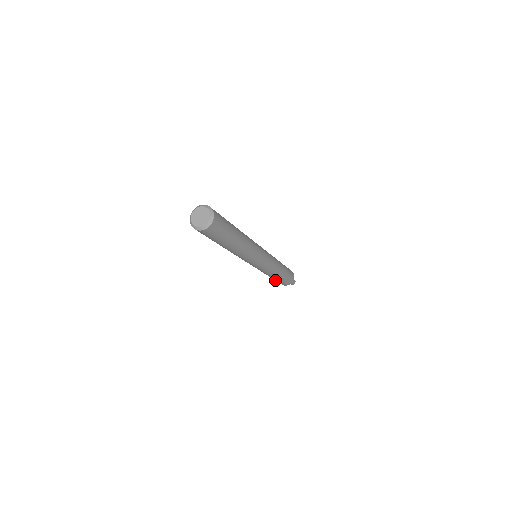
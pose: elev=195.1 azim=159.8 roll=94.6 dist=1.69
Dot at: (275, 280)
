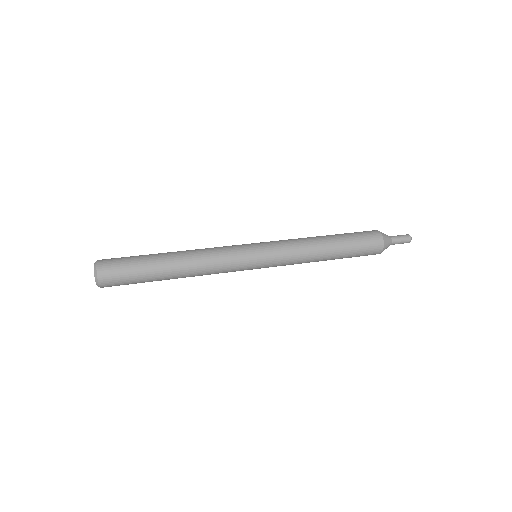
Dot at: occluded
